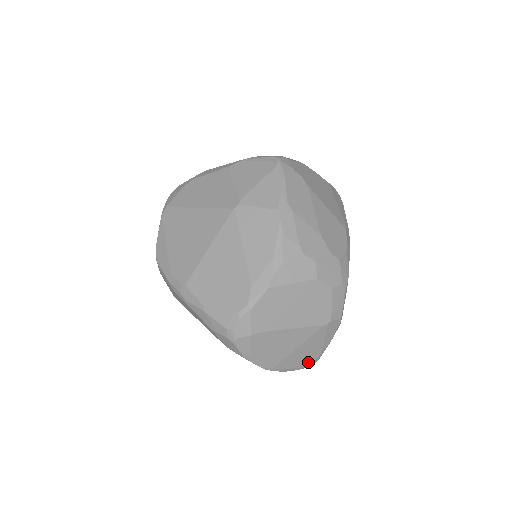
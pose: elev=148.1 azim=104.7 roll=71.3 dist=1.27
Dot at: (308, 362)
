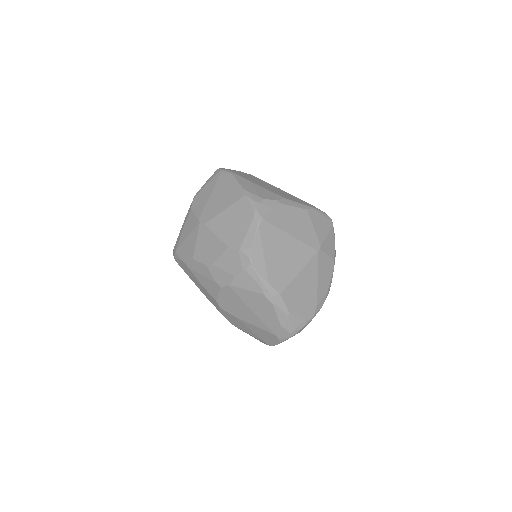
Dot at: occluded
